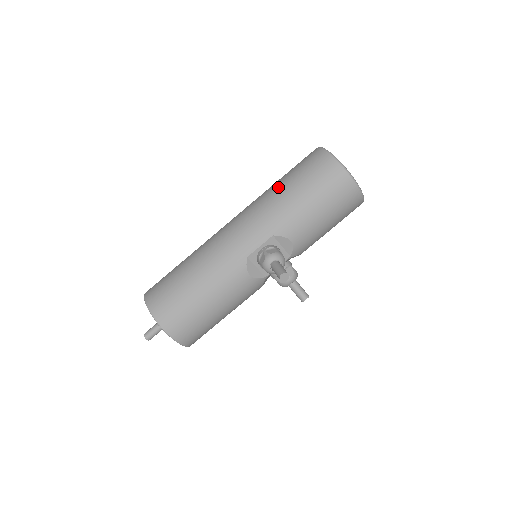
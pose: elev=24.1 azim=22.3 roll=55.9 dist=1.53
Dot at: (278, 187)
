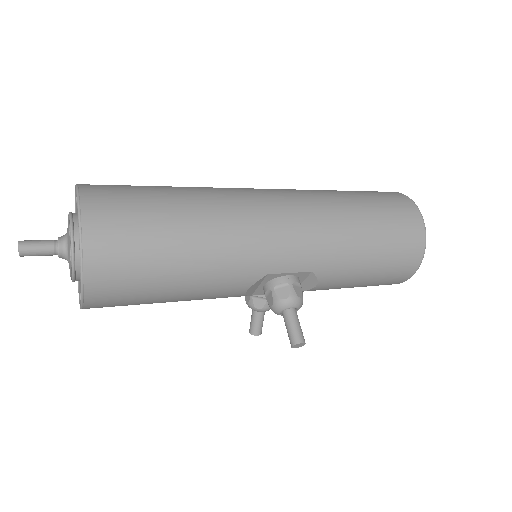
Dot at: (357, 216)
